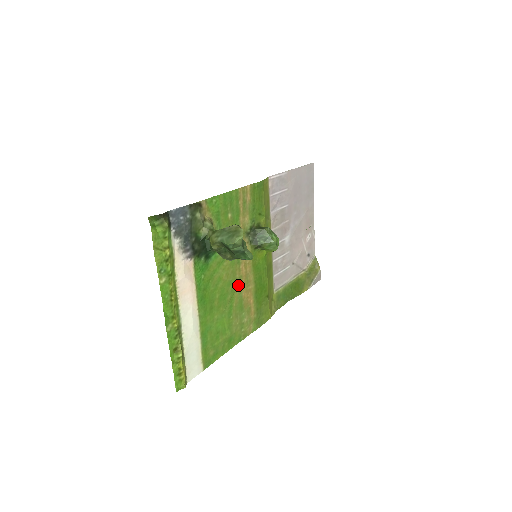
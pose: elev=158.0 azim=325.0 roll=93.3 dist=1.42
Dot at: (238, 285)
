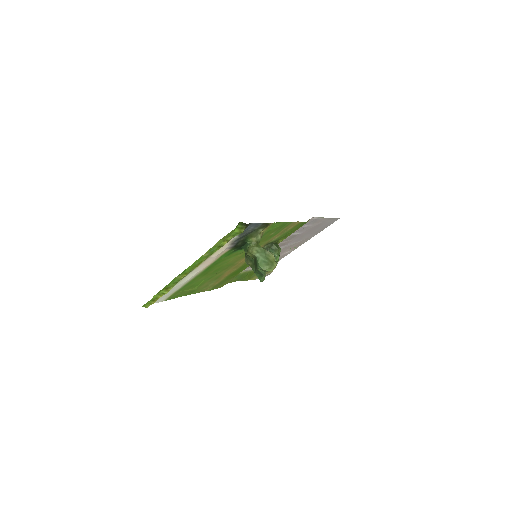
Dot at: (230, 267)
